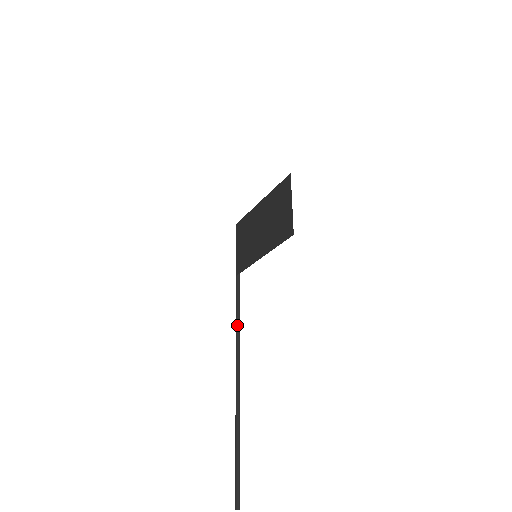
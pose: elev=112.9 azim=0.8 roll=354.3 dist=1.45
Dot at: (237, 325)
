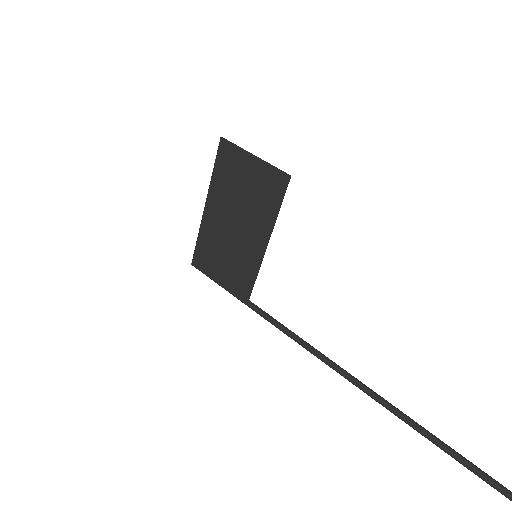
Dot at: (303, 344)
